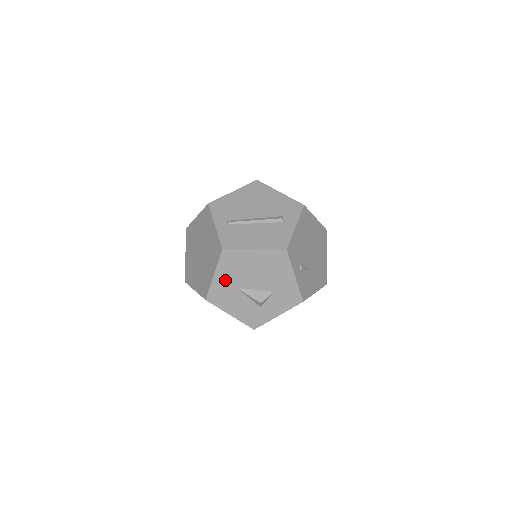
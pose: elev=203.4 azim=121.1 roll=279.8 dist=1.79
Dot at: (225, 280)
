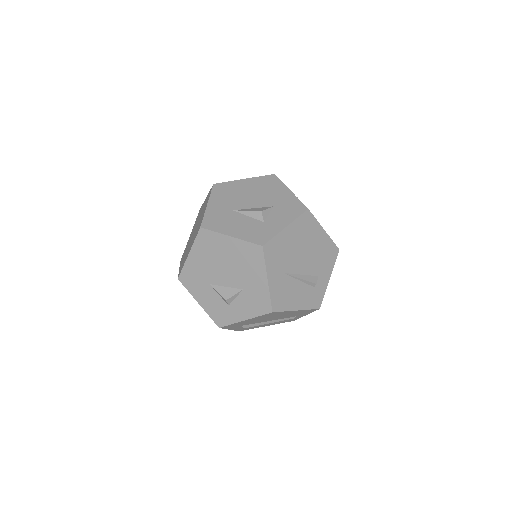
Dot at: (220, 206)
